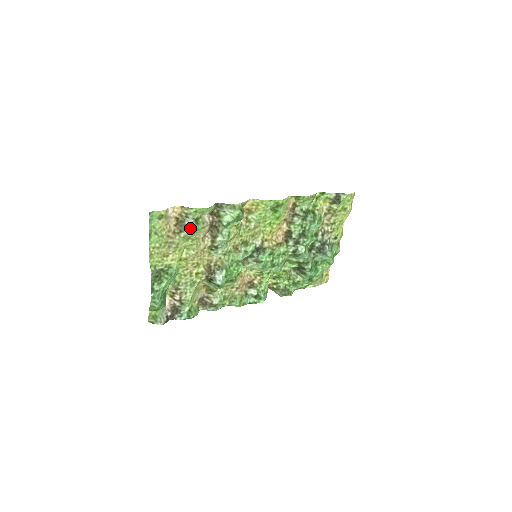
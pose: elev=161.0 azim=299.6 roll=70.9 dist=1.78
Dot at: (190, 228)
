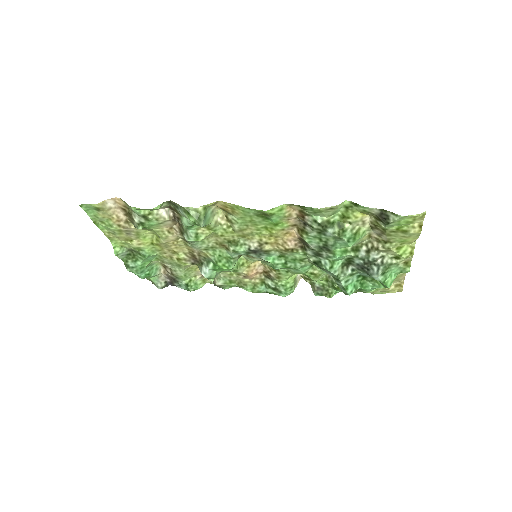
Dot at: (139, 224)
